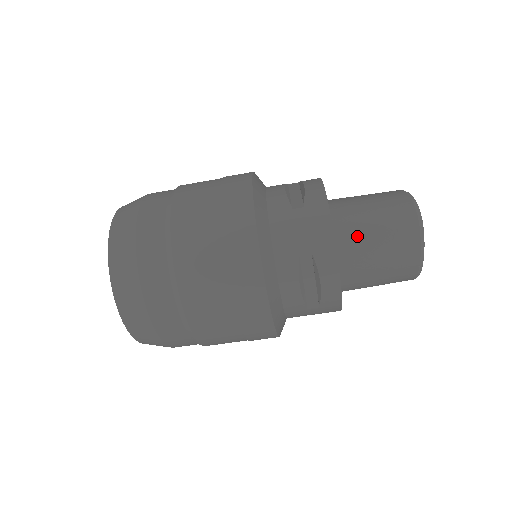
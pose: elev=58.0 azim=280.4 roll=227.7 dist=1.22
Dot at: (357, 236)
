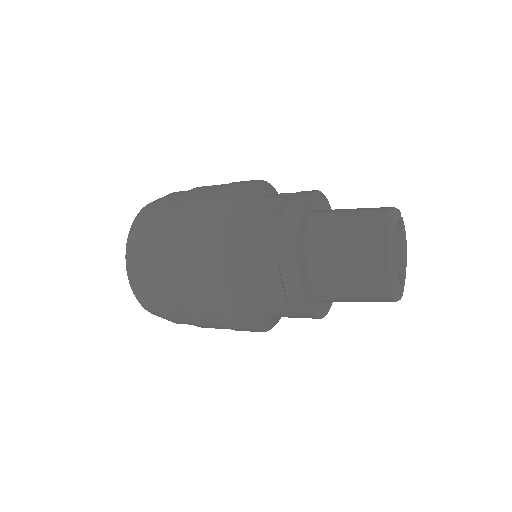
Dot at: occluded
